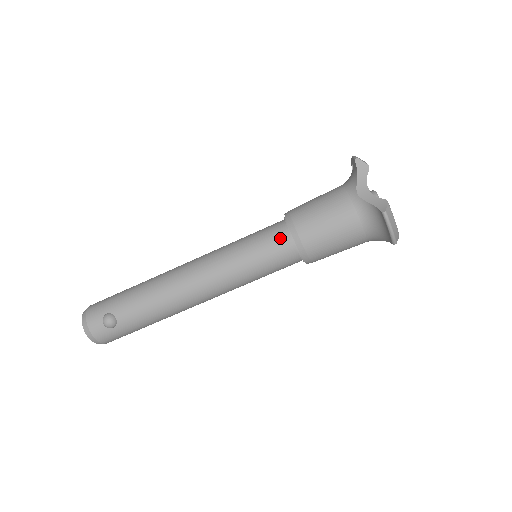
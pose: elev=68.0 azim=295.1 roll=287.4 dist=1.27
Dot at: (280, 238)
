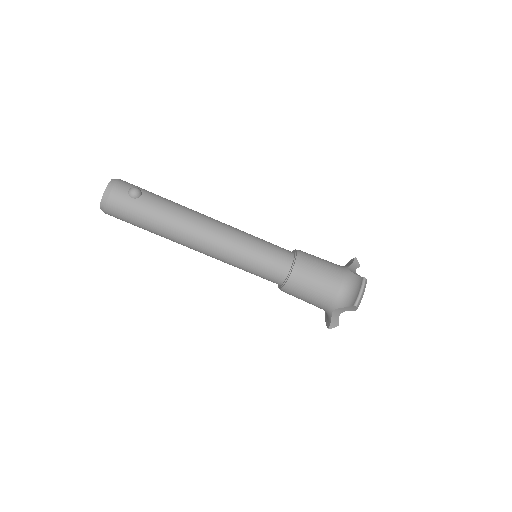
Dot at: (287, 252)
